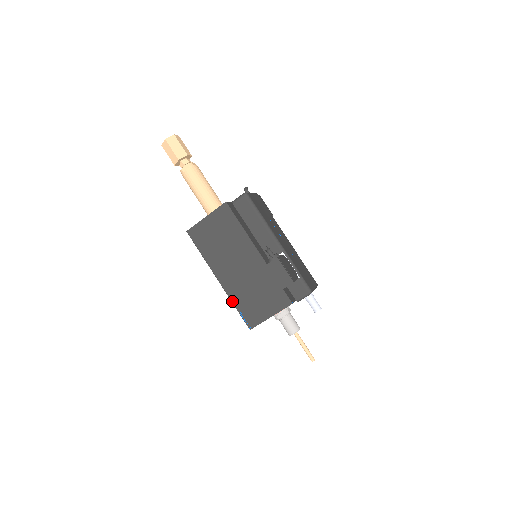
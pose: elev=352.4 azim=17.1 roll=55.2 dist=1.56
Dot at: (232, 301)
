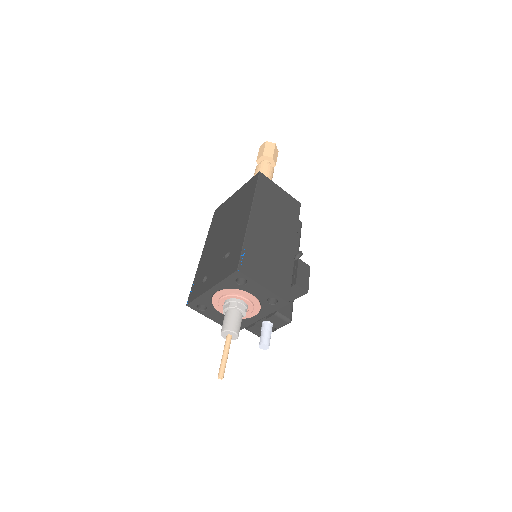
Dot at: (246, 238)
